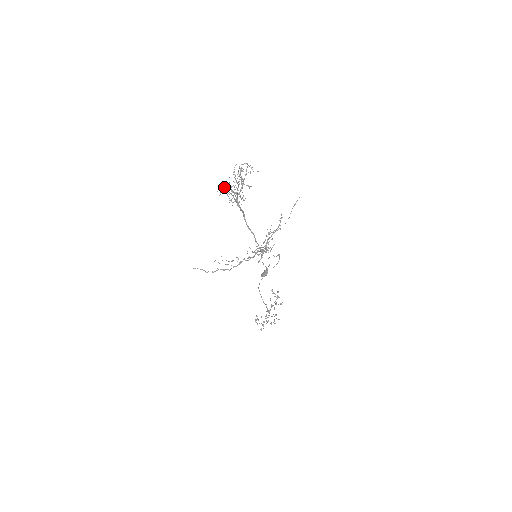
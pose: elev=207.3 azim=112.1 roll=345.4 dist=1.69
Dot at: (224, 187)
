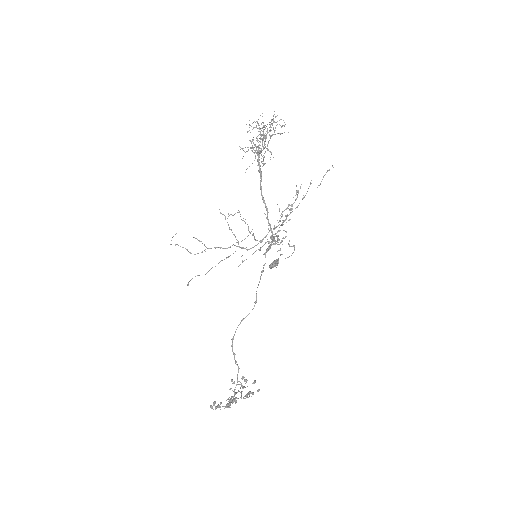
Dot at: occluded
